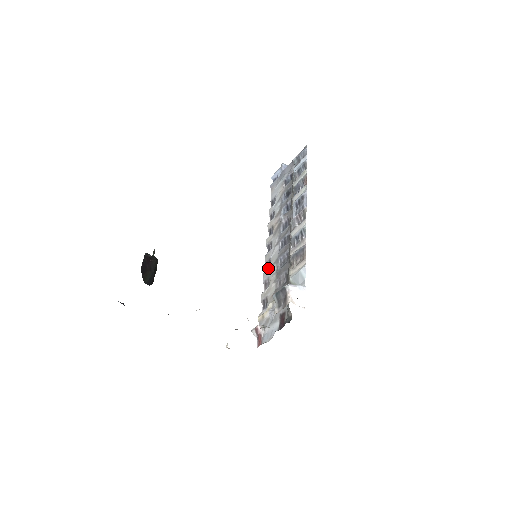
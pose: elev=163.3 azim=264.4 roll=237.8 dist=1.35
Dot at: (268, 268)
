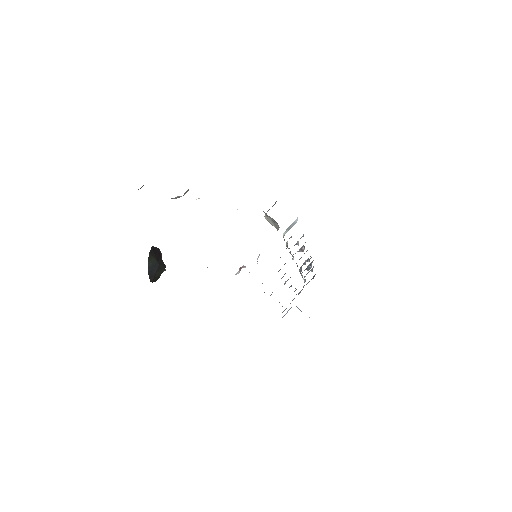
Dot at: occluded
